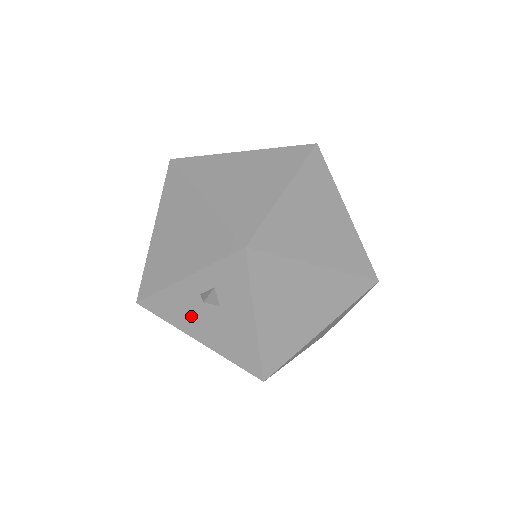
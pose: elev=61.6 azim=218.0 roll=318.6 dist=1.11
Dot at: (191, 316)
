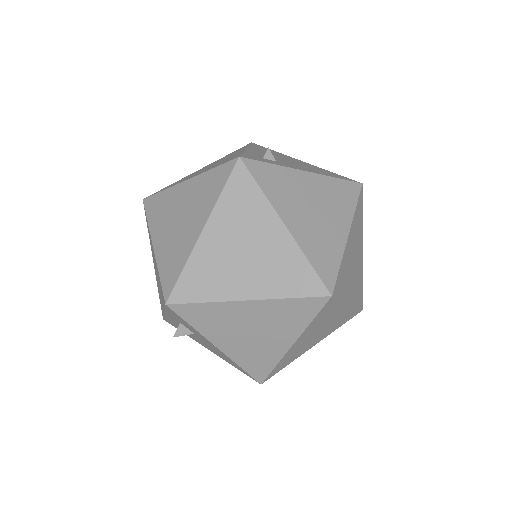
Dot at: (190, 335)
